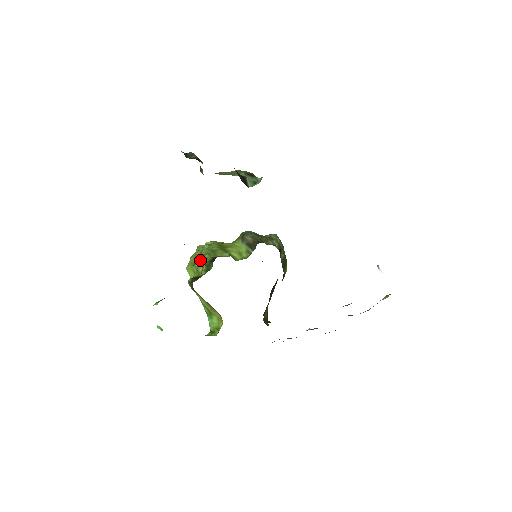
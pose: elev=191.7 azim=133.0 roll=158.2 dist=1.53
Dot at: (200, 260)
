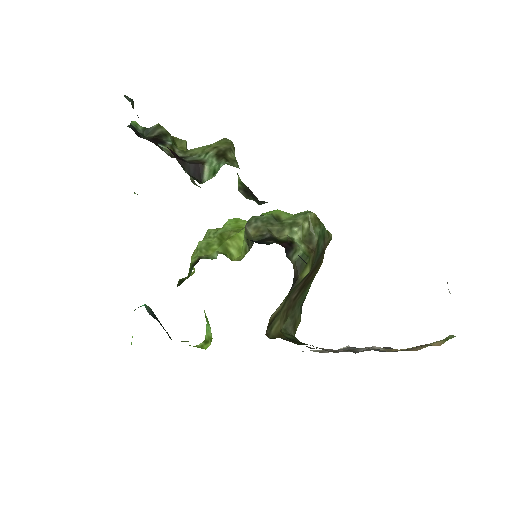
Dot at: (193, 256)
